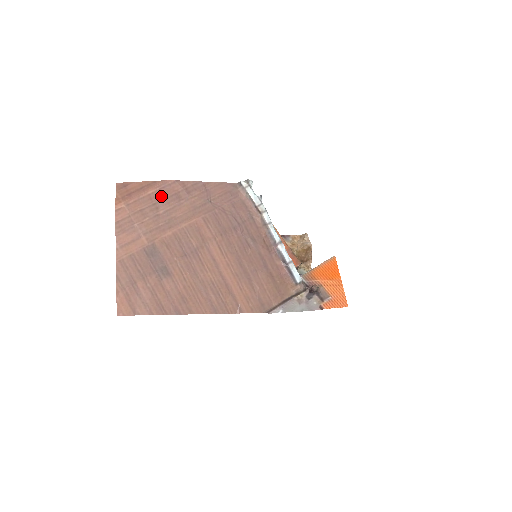
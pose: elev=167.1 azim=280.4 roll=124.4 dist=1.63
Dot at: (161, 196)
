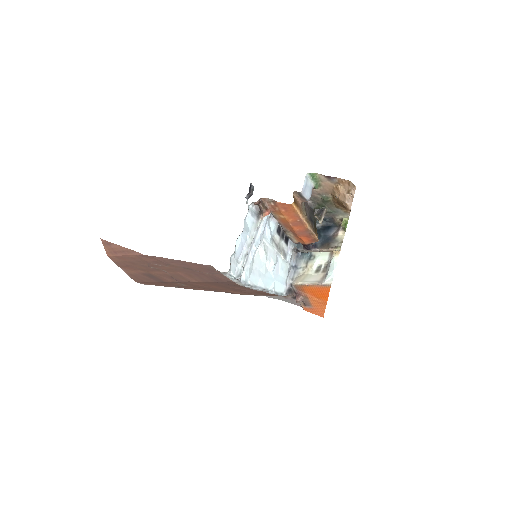
Dot at: (142, 260)
